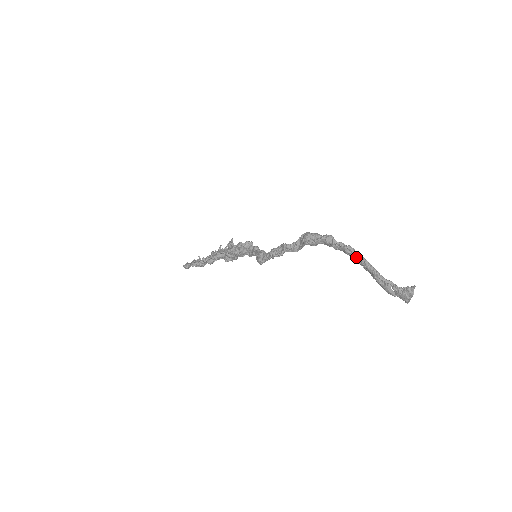
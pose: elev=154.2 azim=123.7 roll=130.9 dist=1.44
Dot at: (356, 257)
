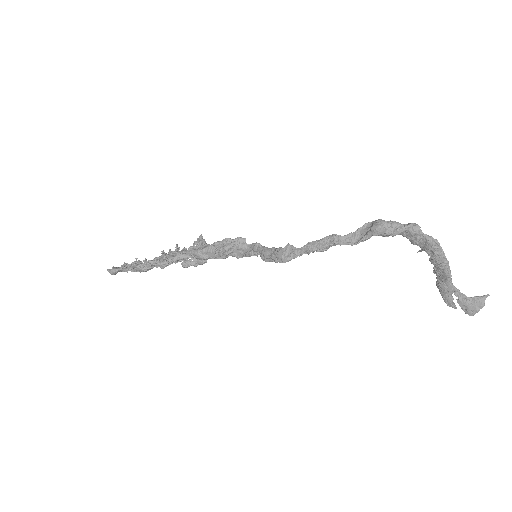
Dot at: (439, 254)
